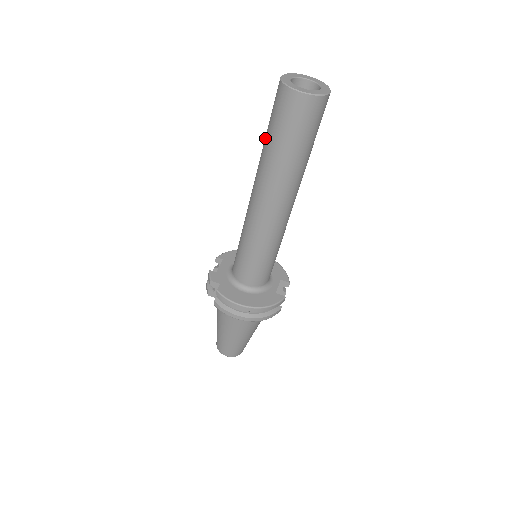
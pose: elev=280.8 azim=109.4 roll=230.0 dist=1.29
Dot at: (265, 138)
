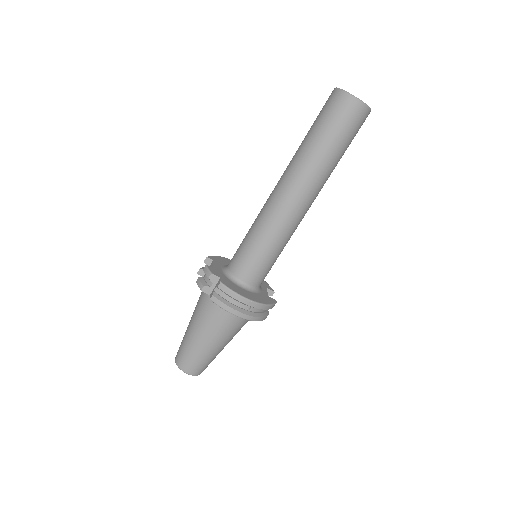
Dot at: (308, 136)
